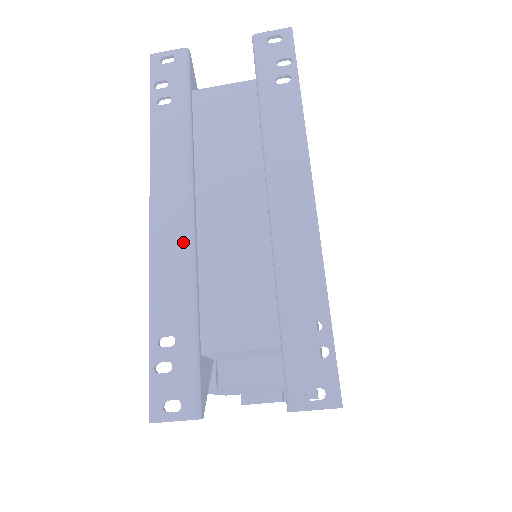
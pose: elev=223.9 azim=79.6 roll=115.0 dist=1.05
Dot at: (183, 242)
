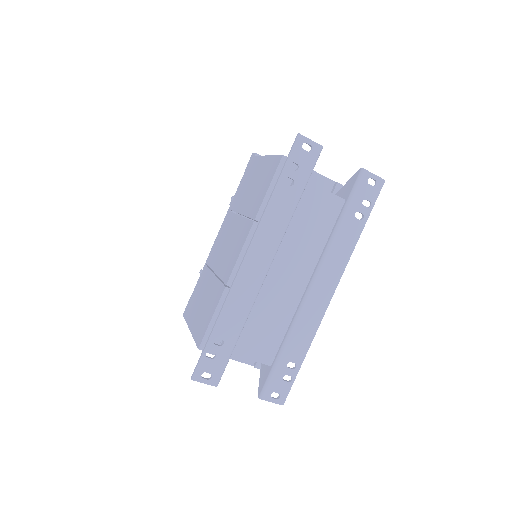
Dot at: (254, 290)
